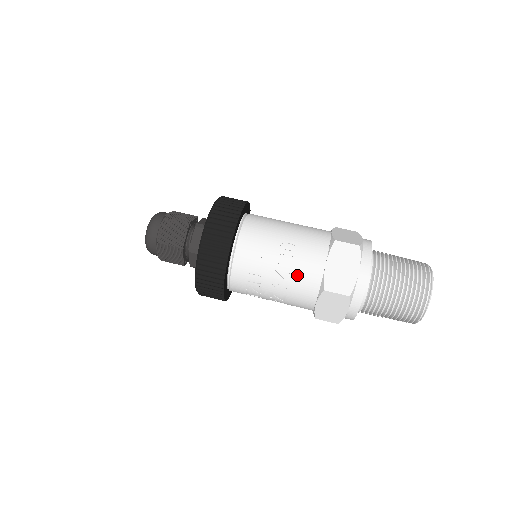
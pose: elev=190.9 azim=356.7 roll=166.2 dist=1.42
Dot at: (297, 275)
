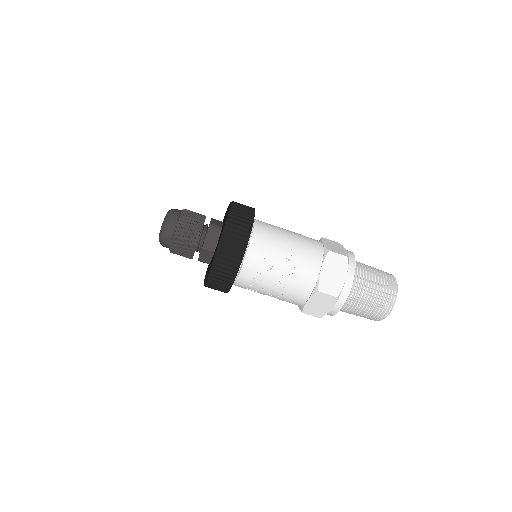
Dot at: (297, 277)
